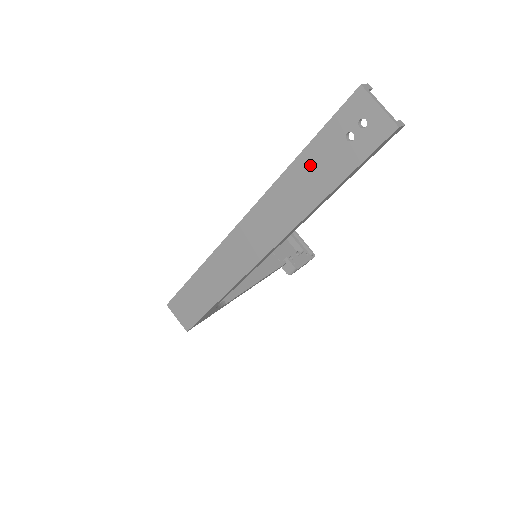
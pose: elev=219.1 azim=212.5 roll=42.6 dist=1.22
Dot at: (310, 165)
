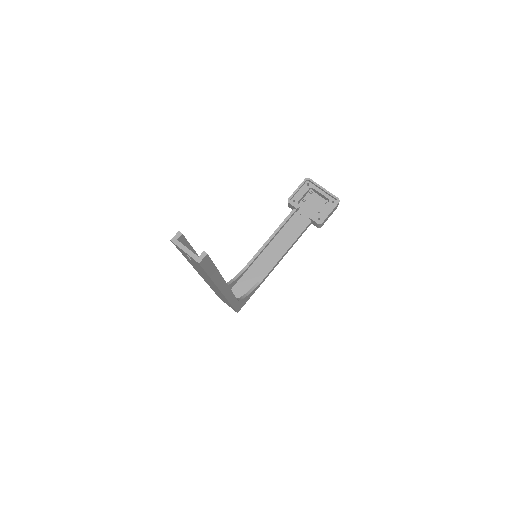
Dot at: occluded
